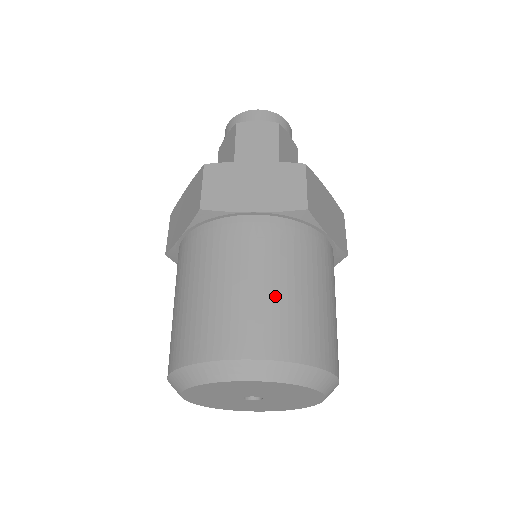
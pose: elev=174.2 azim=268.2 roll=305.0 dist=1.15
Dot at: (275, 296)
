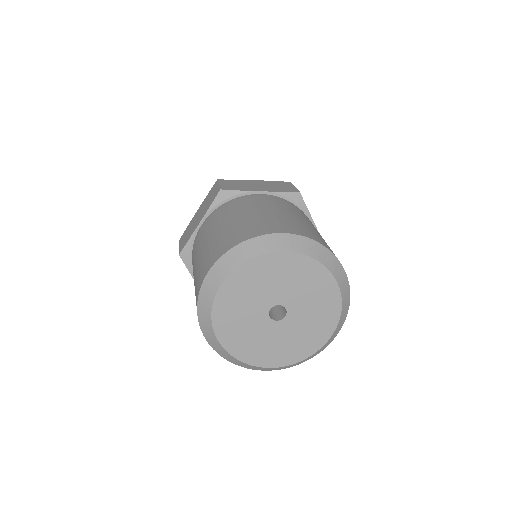
Dot at: (290, 217)
